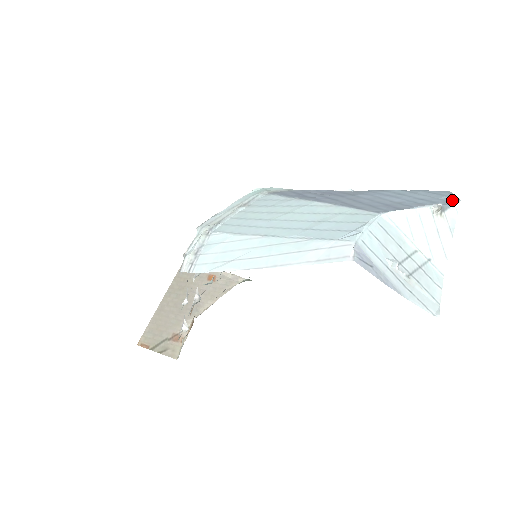
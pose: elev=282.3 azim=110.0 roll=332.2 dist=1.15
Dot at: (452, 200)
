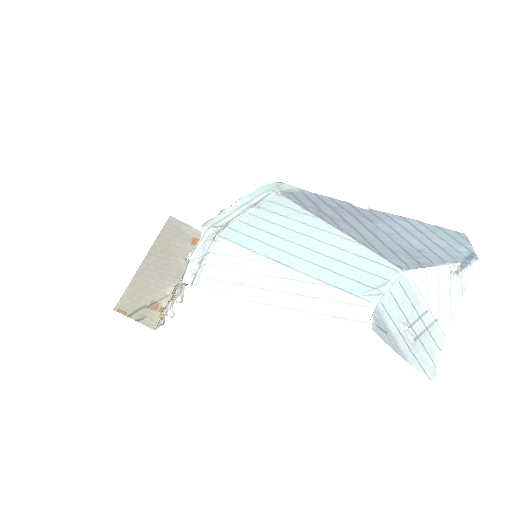
Dot at: (470, 257)
